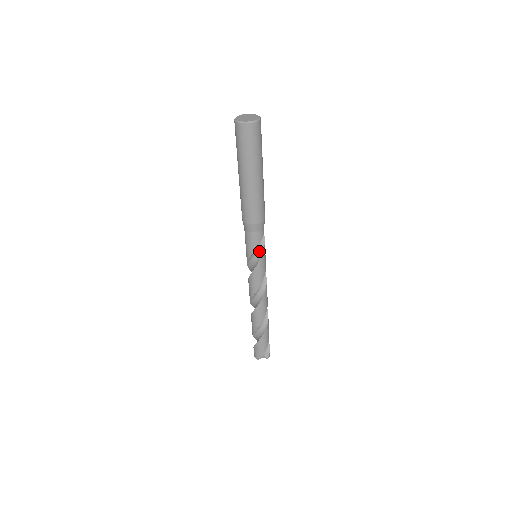
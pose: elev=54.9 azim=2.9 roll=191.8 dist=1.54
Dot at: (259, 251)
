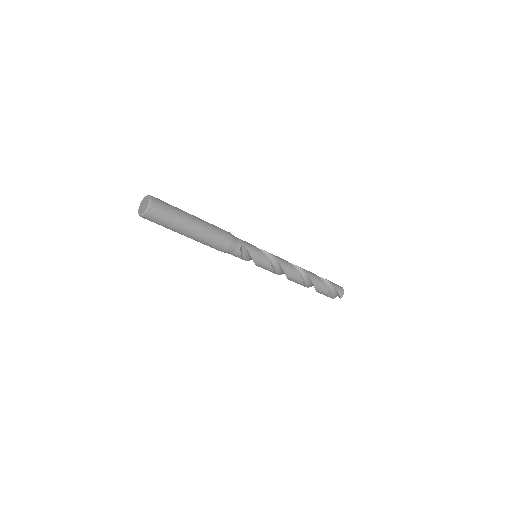
Dot at: (251, 257)
